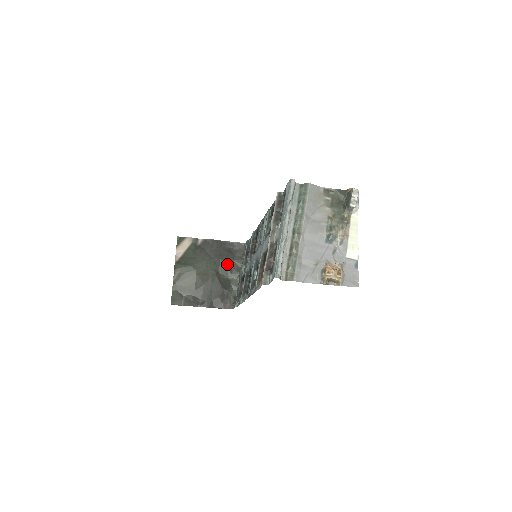
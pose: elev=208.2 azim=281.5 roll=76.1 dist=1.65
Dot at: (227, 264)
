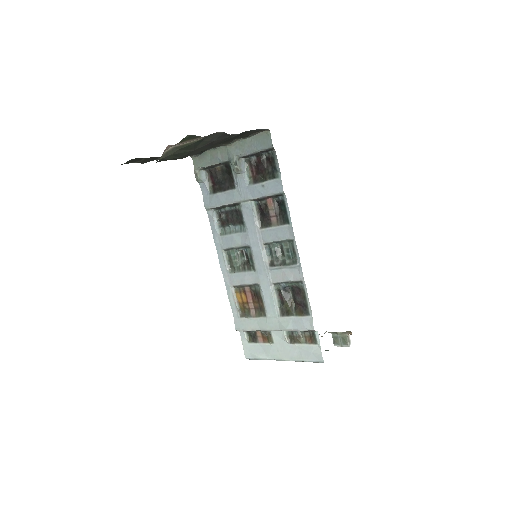
Dot at: occluded
